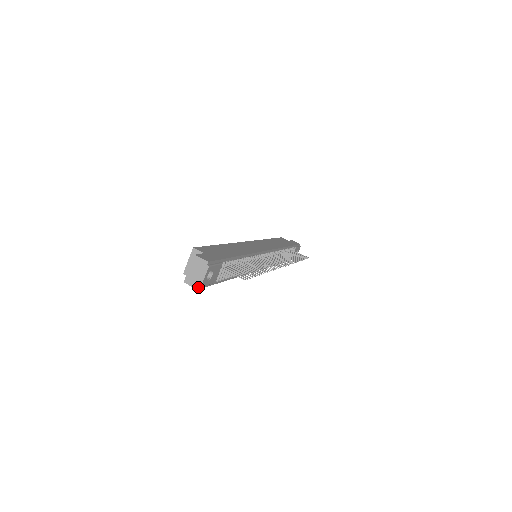
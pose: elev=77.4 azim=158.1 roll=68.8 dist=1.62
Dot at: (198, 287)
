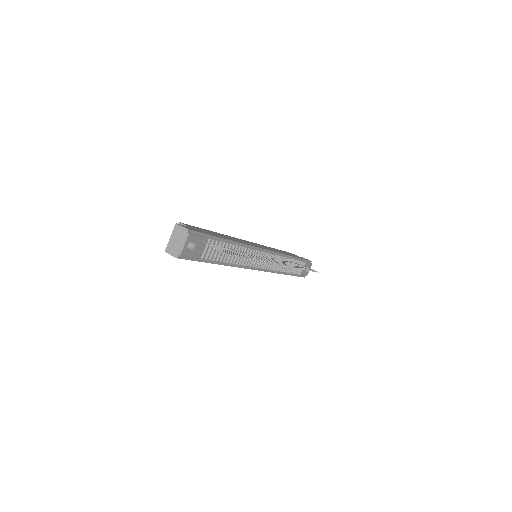
Dot at: (178, 256)
